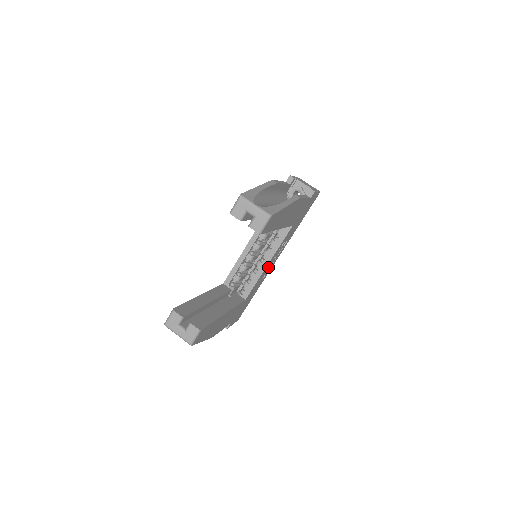
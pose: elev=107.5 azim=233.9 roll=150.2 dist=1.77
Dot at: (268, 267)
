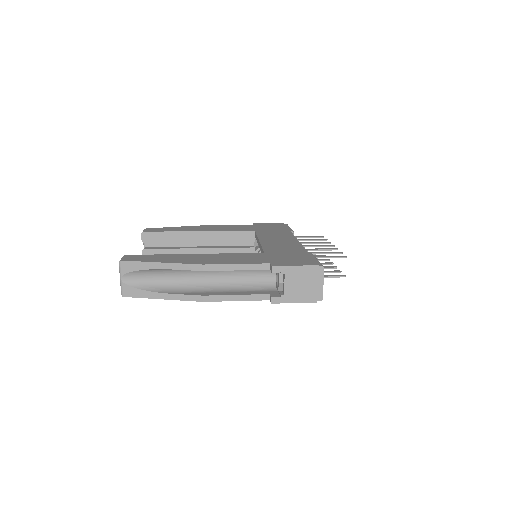
Dot at: occluded
